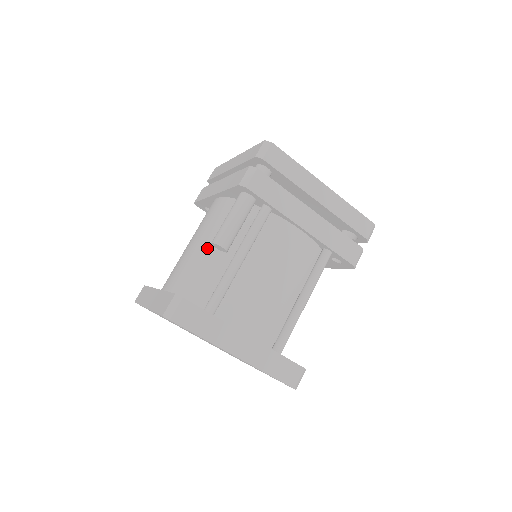
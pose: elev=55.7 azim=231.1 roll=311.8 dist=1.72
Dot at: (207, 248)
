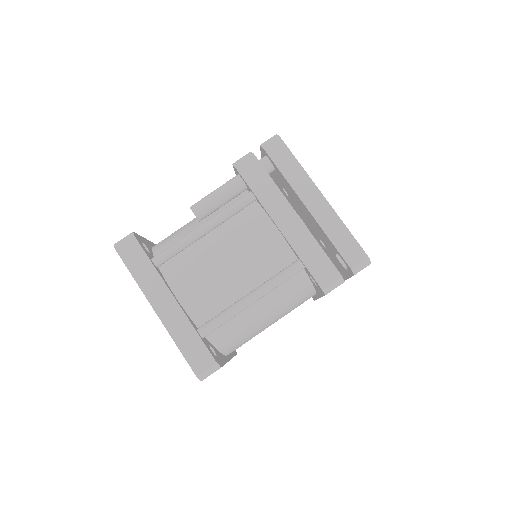
Dot at: occluded
